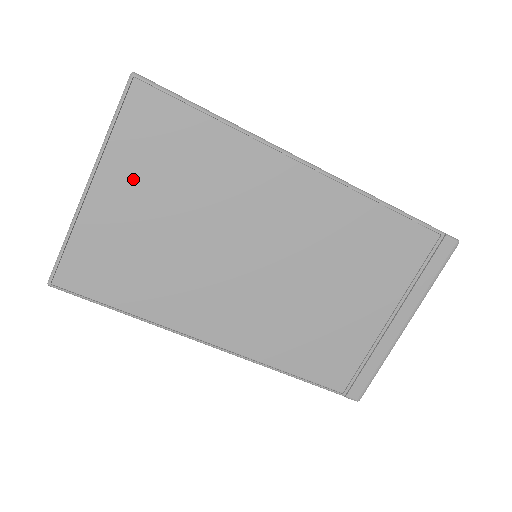
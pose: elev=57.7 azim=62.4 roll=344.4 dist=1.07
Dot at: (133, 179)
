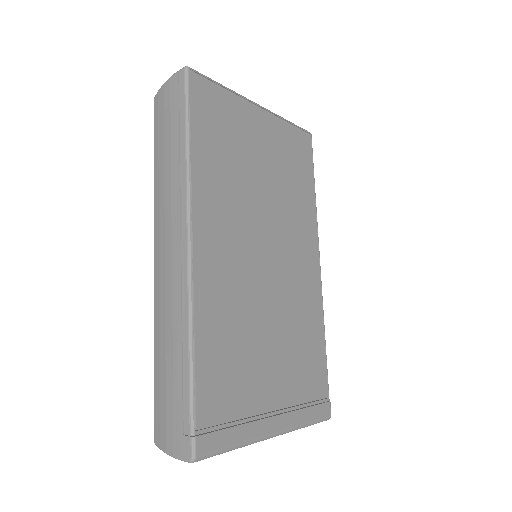
Dot at: (273, 139)
